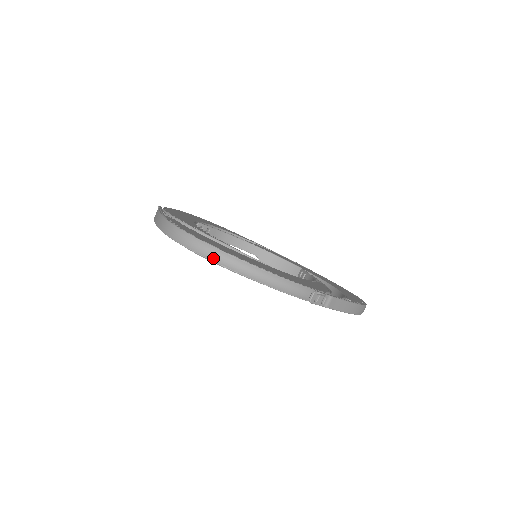
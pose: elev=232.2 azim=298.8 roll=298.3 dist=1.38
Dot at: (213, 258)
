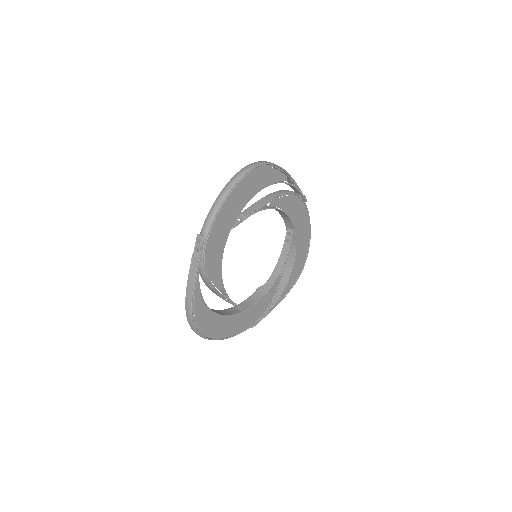
Dot at: occluded
